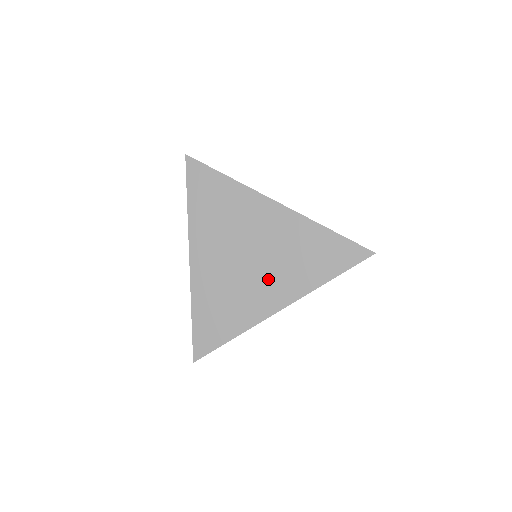
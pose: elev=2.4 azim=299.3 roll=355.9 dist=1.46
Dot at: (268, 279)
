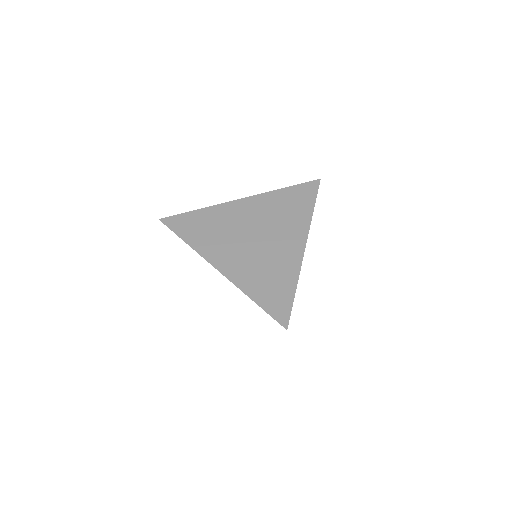
Dot at: occluded
